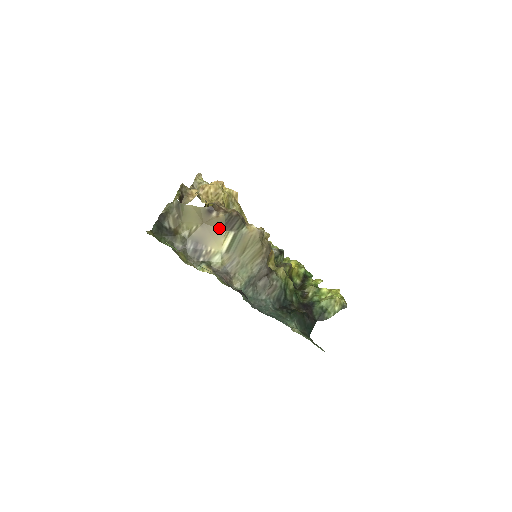
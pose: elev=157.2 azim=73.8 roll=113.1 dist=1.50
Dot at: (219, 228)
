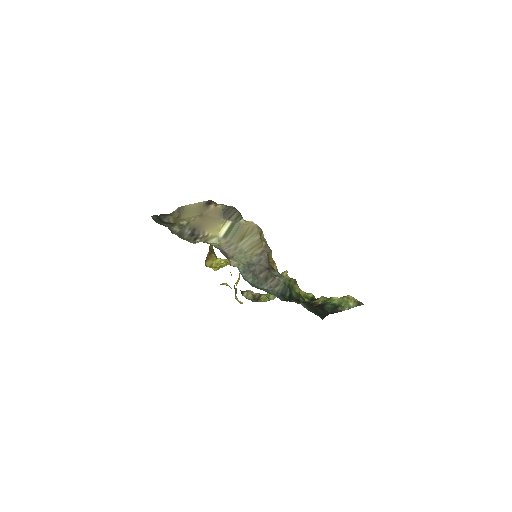
Dot at: (217, 217)
